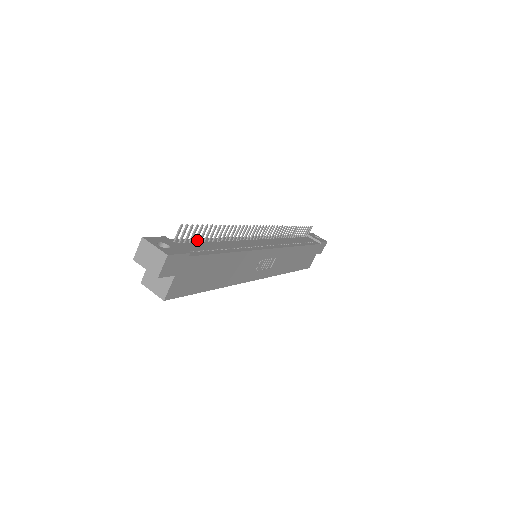
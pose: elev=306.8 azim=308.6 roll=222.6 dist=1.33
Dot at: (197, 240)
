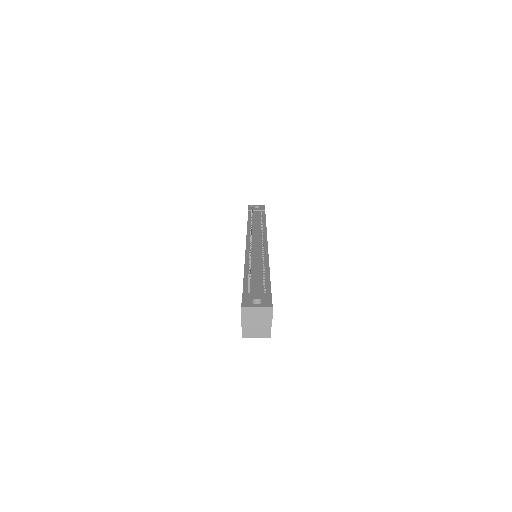
Dot at: (247, 278)
